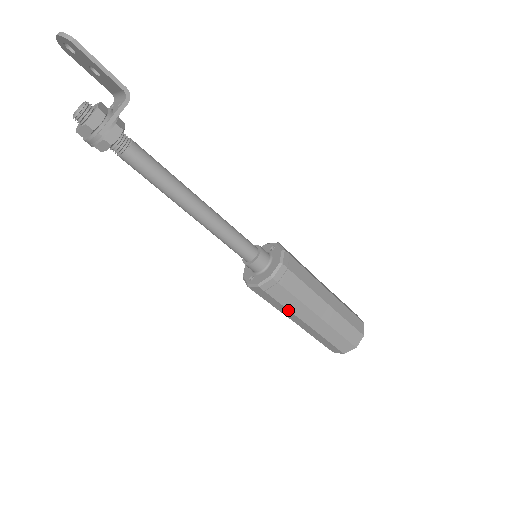
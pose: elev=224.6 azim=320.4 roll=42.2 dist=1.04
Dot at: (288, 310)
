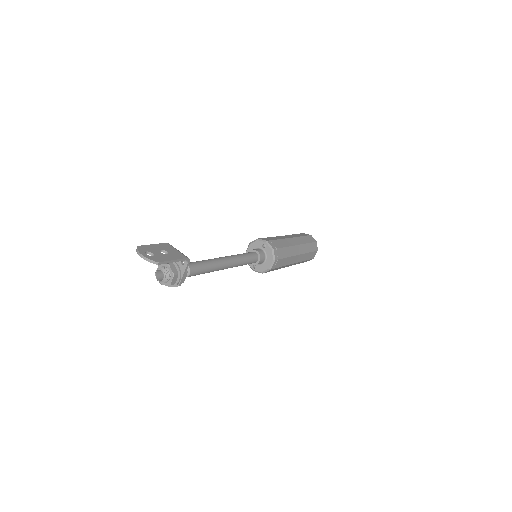
Dot at: (277, 269)
